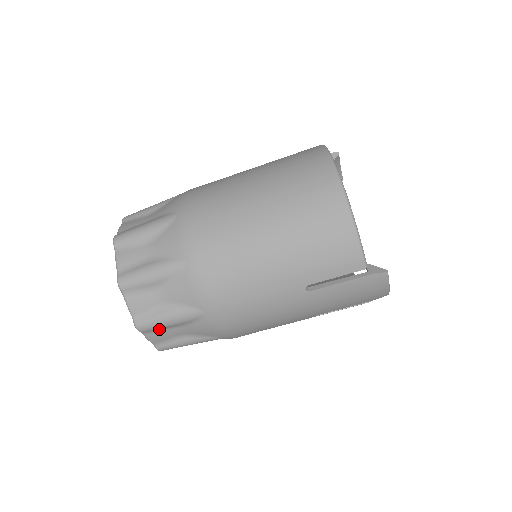
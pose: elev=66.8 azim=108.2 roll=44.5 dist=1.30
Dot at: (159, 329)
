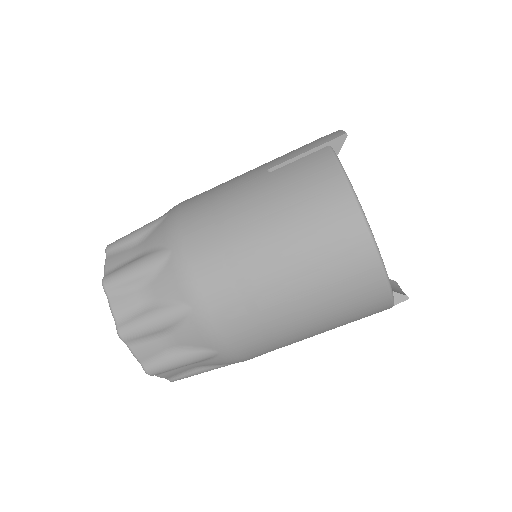
Dot at: occluded
